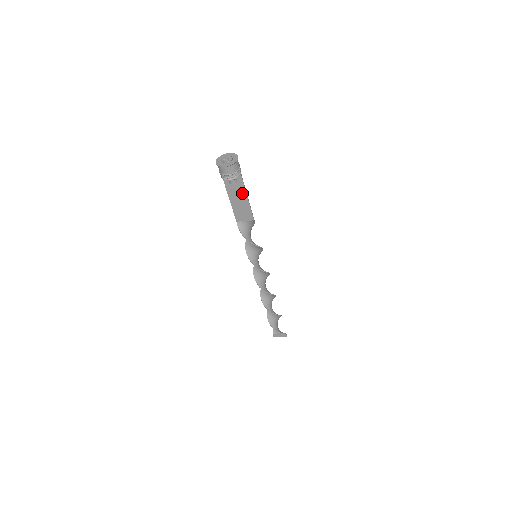
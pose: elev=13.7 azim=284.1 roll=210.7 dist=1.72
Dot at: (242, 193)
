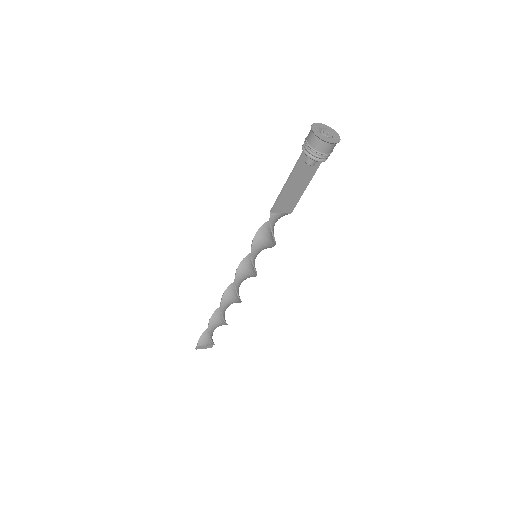
Dot at: (307, 178)
